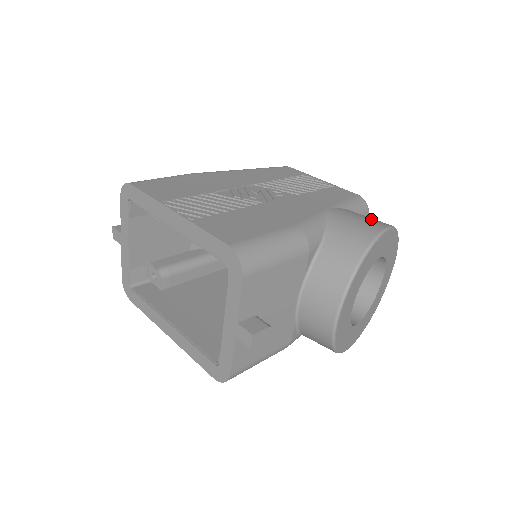
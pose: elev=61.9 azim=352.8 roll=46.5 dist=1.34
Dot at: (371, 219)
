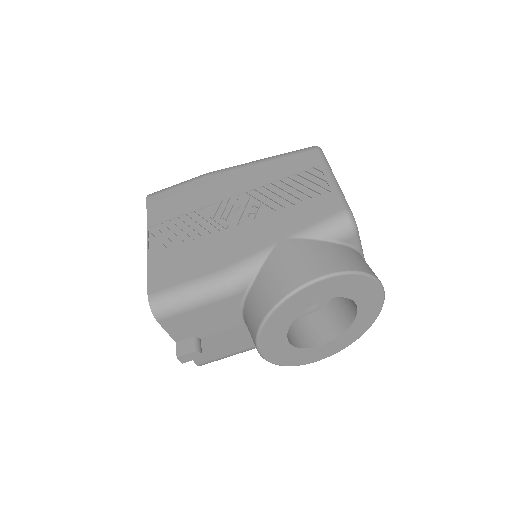
Dot at: (312, 262)
